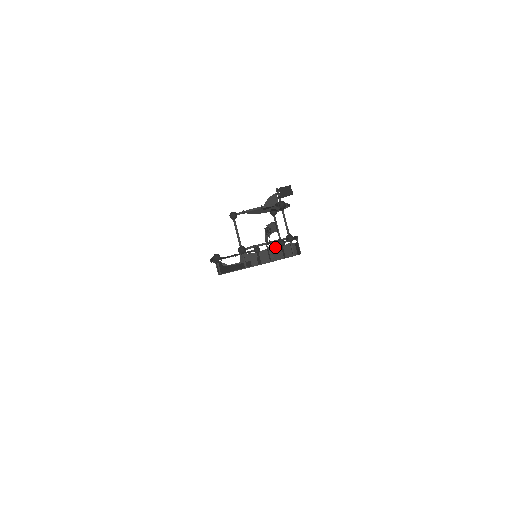
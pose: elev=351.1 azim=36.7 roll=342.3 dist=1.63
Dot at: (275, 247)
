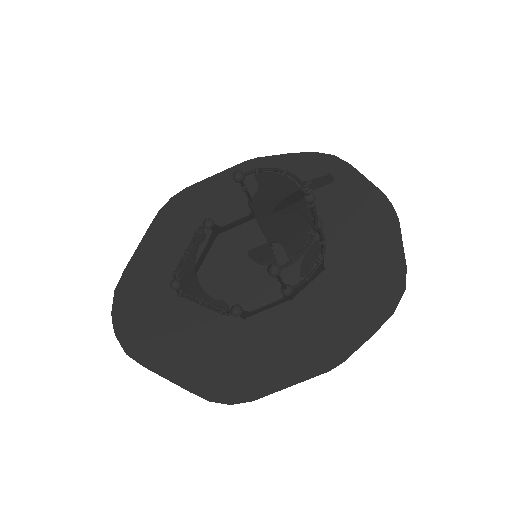
Dot at: occluded
